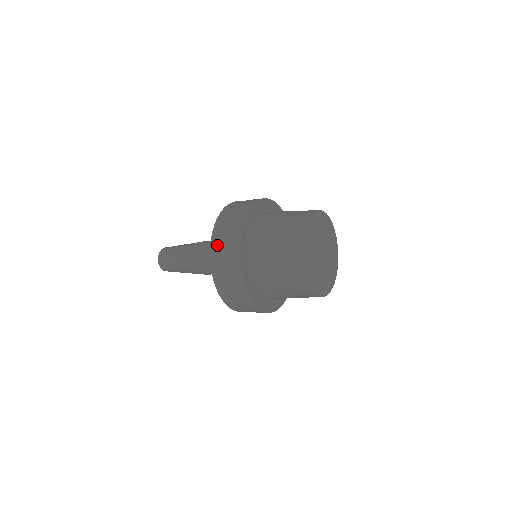
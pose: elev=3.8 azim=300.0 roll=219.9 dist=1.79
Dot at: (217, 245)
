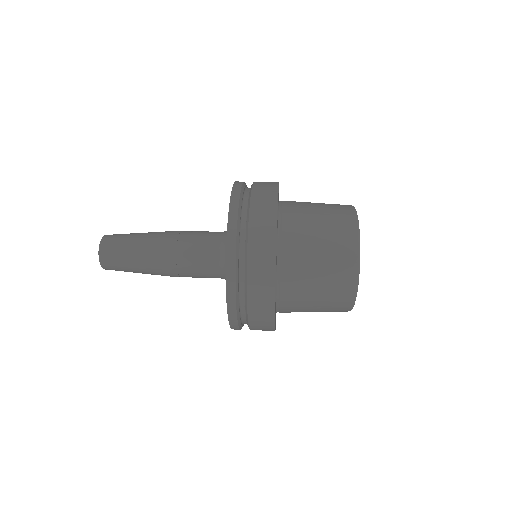
Dot at: (238, 313)
